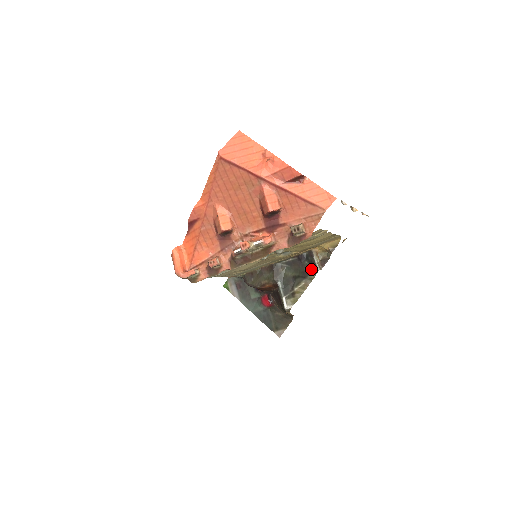
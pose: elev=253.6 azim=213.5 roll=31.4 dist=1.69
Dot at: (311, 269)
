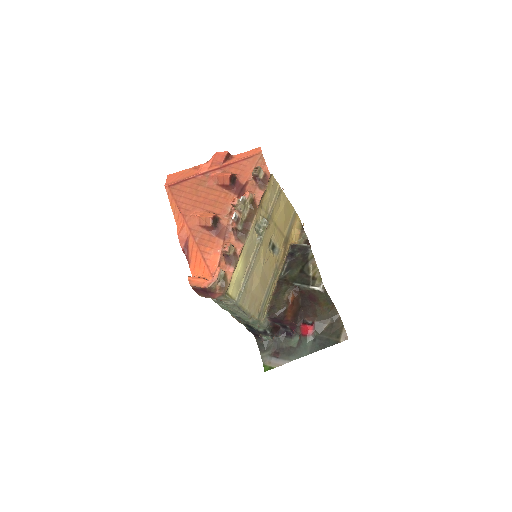
Dot at: (304, 253)
